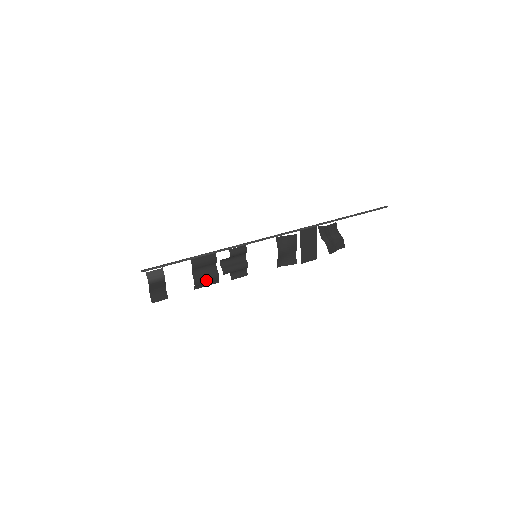
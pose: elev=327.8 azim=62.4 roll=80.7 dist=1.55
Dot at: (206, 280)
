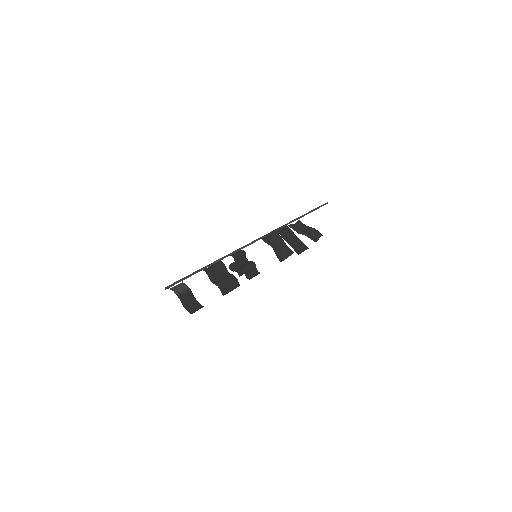
Dot at: (227, 284)
